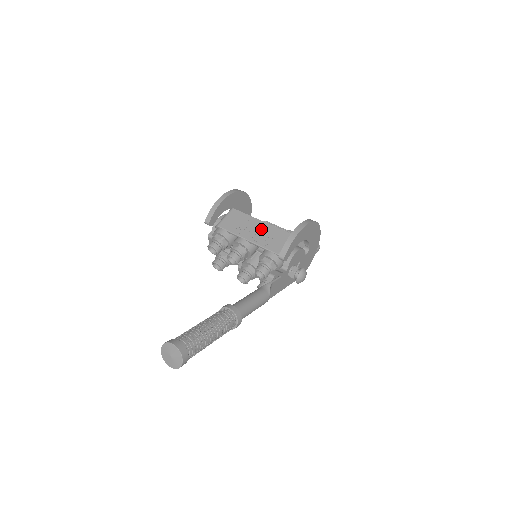
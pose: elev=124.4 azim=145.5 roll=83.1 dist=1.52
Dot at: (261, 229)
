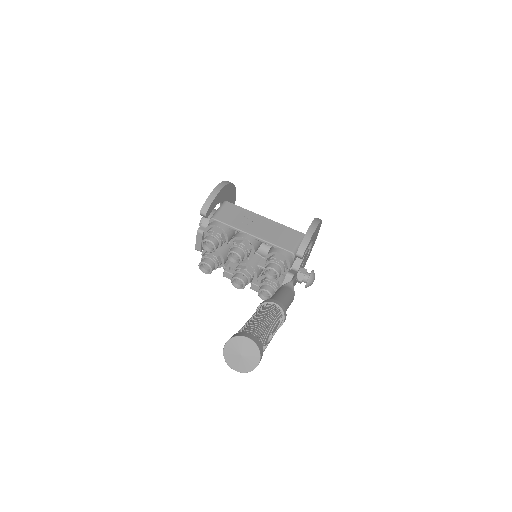
Dot at: (265, 225)
